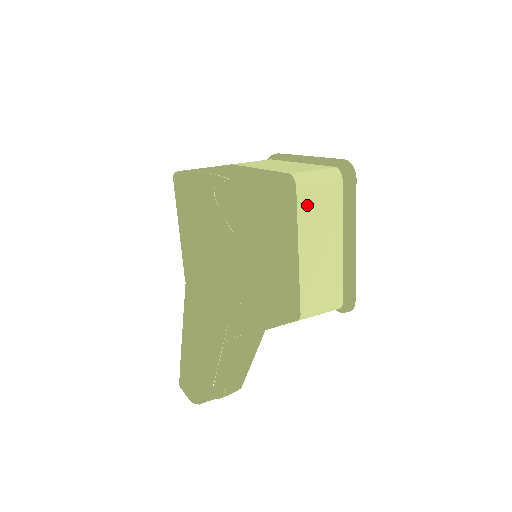
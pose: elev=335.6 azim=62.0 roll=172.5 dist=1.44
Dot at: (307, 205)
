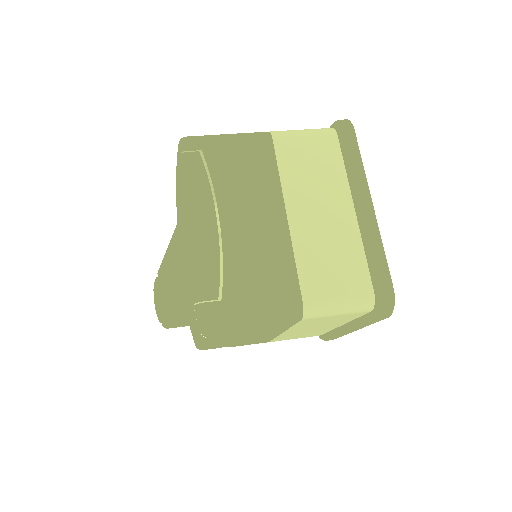
Dot at: (310, 322)
